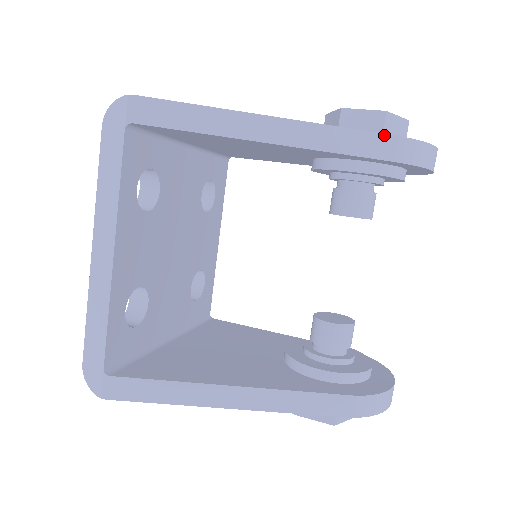
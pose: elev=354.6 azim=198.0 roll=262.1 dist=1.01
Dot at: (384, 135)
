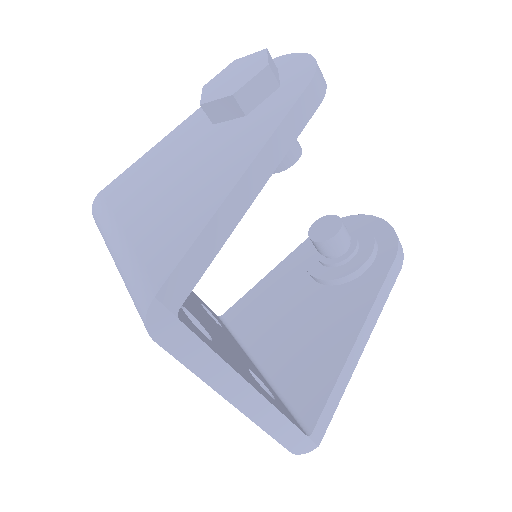
Dot at: (304, 92)
